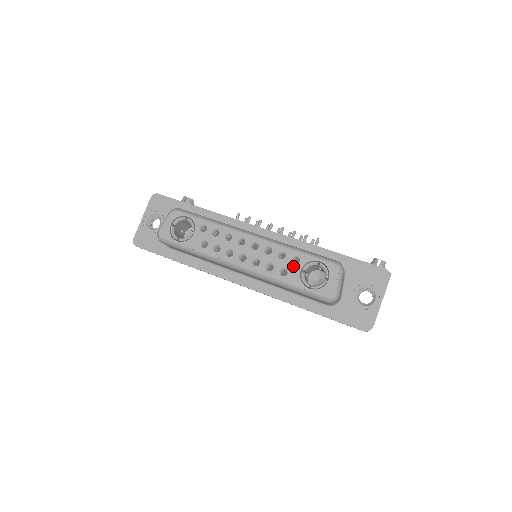
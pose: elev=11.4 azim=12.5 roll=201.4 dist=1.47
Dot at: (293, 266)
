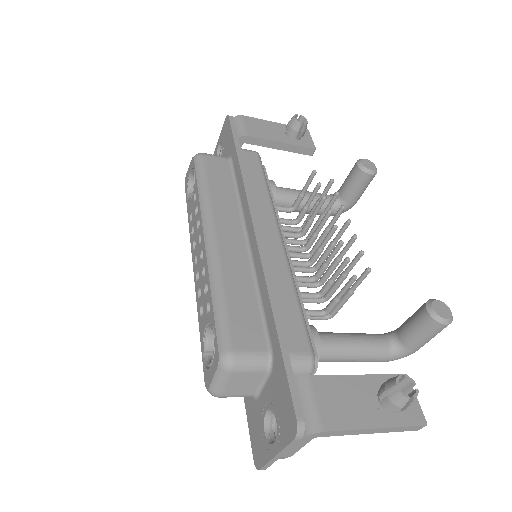
Dot at: (205, 313)
